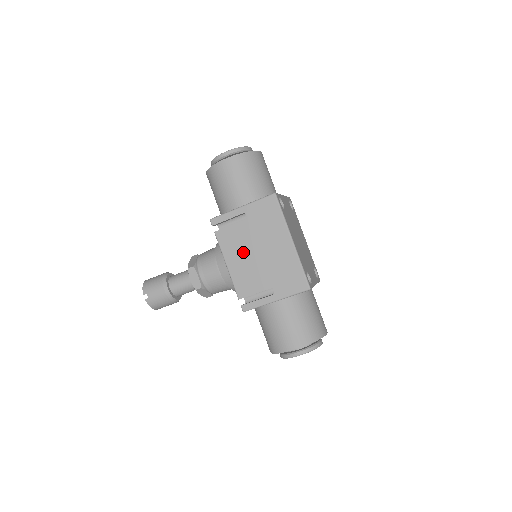
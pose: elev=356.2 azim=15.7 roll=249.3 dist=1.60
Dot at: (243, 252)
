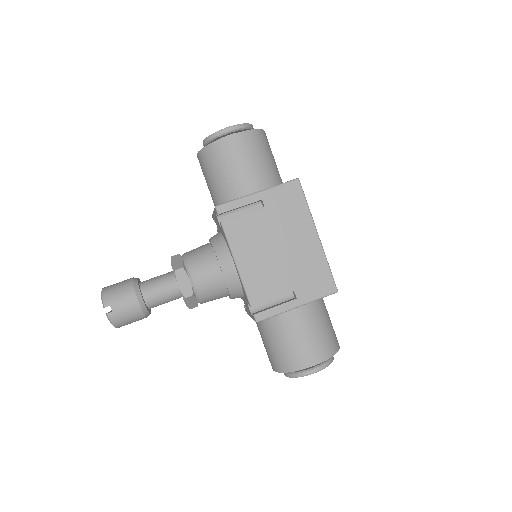
Dot at: (258, 248)
